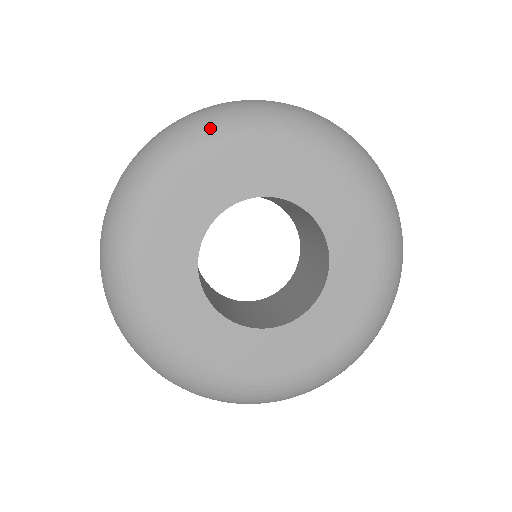
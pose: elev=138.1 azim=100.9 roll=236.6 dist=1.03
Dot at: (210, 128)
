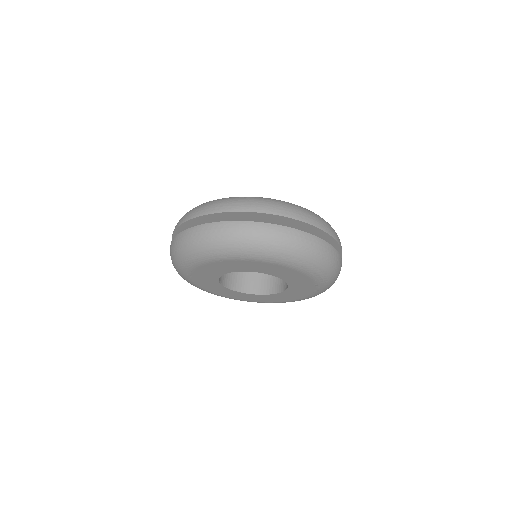
Dot at: (233, 251)
